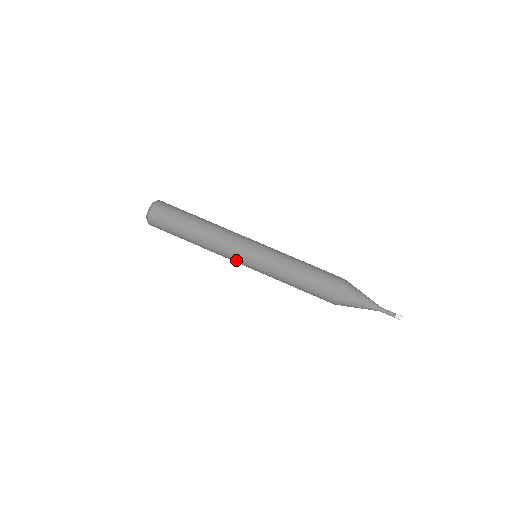
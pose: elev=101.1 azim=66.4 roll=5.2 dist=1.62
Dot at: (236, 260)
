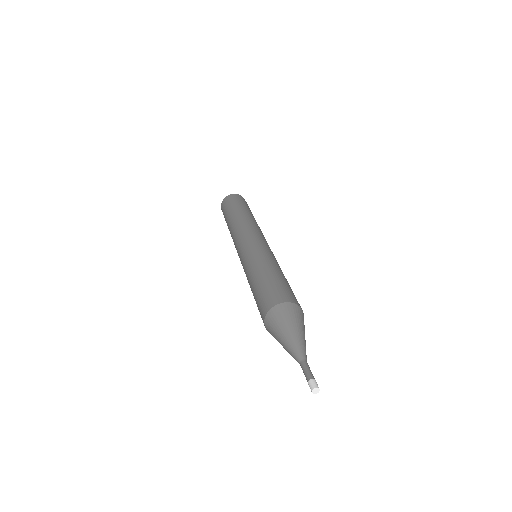
Dot at: occluded
